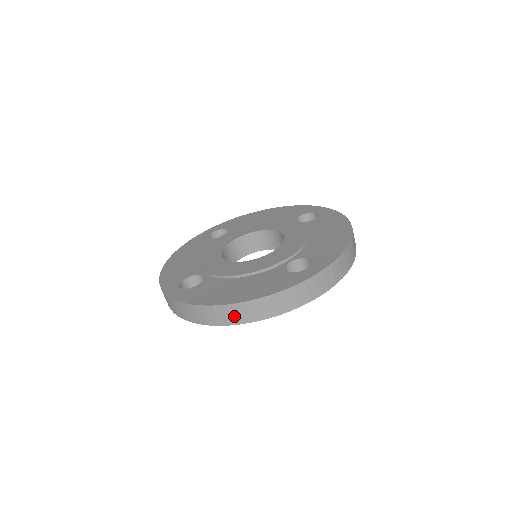
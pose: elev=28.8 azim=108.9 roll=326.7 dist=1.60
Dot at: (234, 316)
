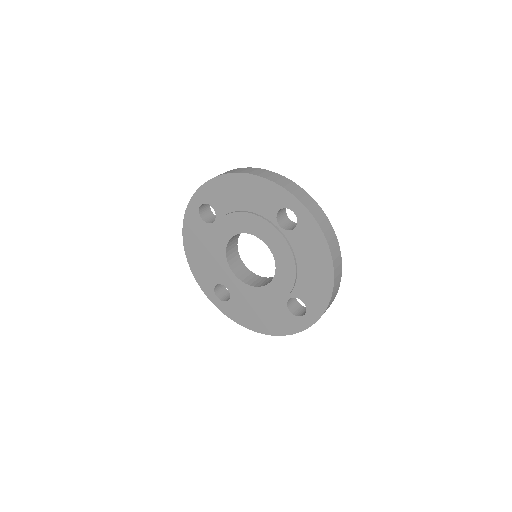
Dot at: occluded
